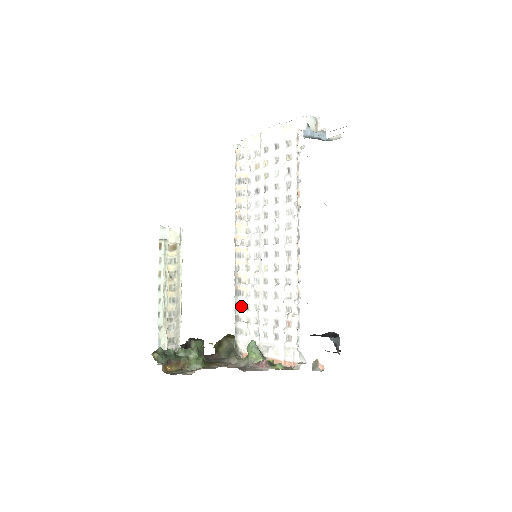
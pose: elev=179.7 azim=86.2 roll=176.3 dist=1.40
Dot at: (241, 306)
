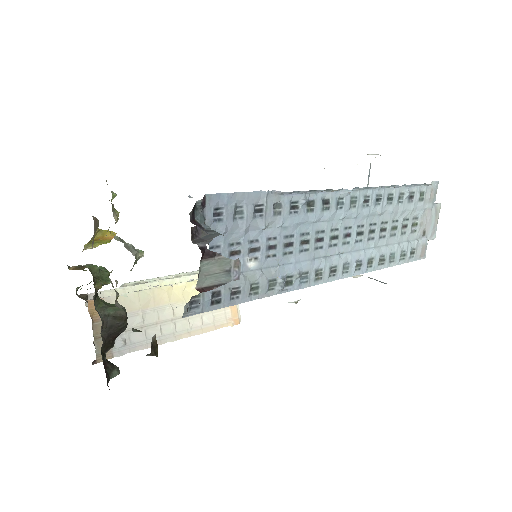
Dot at: occluded
